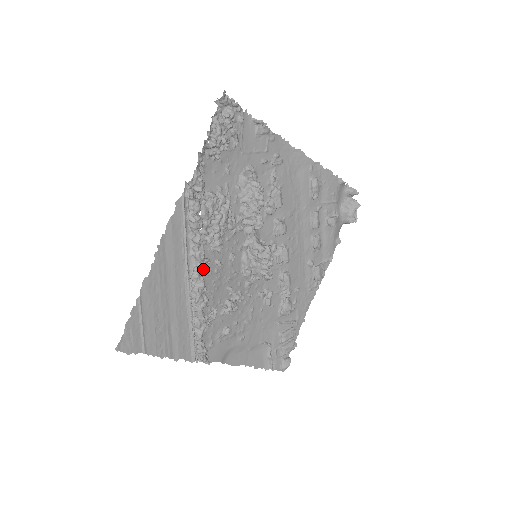
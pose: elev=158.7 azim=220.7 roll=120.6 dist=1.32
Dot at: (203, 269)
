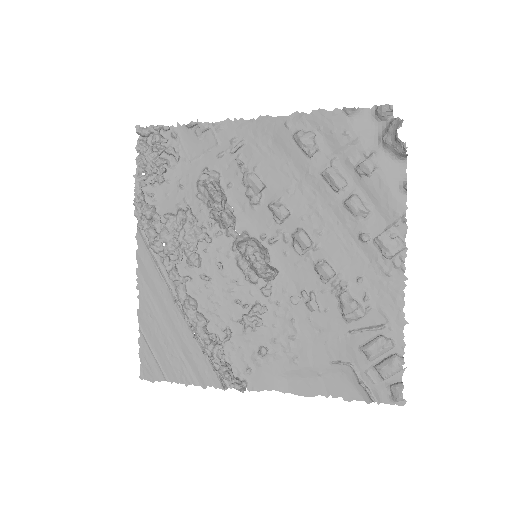
Dot at: (183, 288)
